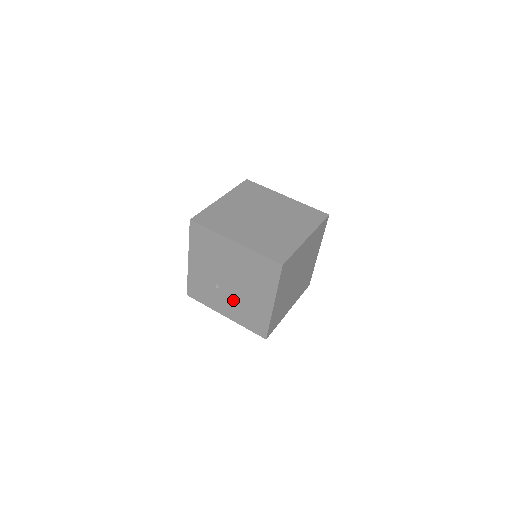
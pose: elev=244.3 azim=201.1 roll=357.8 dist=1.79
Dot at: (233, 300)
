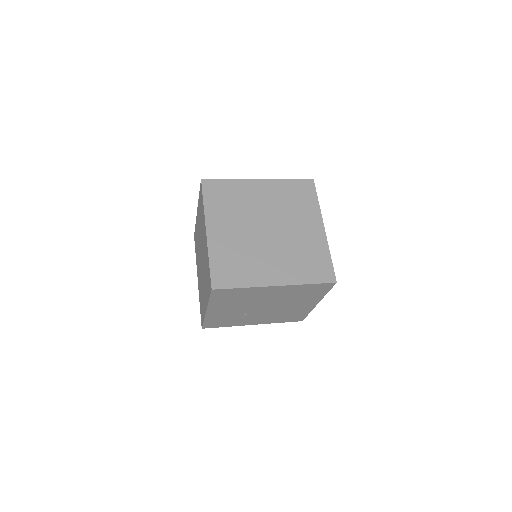
Dot at: (266, 315)
